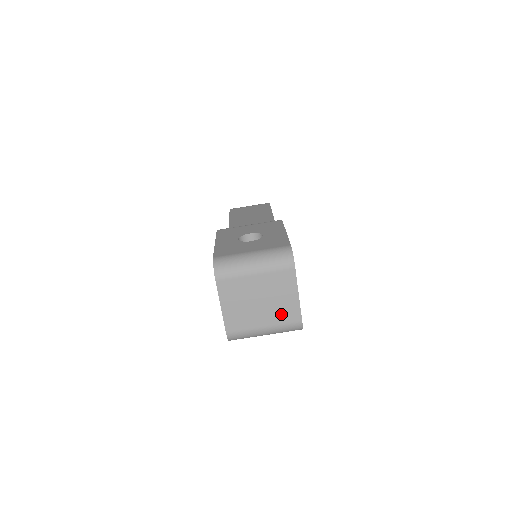
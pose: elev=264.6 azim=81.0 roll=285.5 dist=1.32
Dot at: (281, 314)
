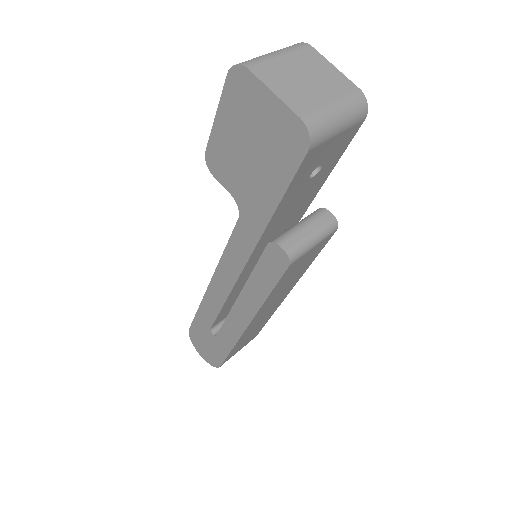
Dot at: (336, 87)
